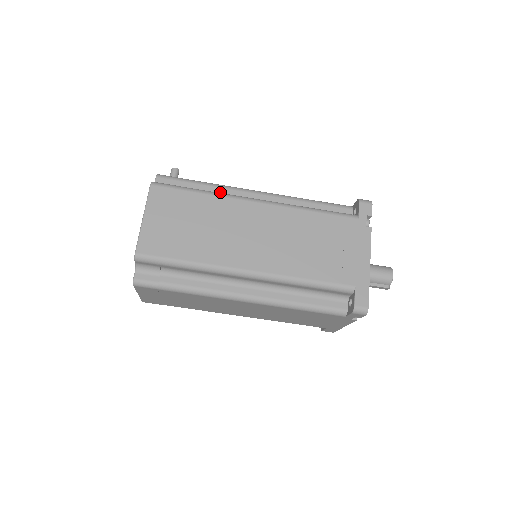
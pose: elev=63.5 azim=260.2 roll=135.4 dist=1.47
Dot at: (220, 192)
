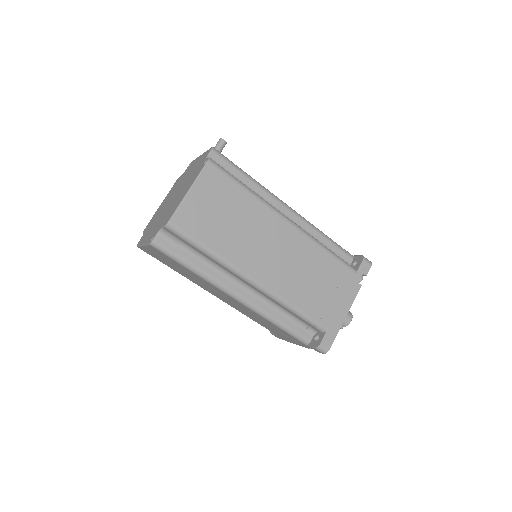
Dot at: (259, 193)
